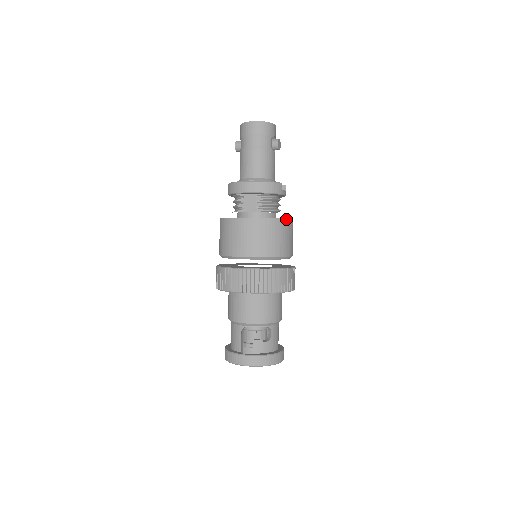
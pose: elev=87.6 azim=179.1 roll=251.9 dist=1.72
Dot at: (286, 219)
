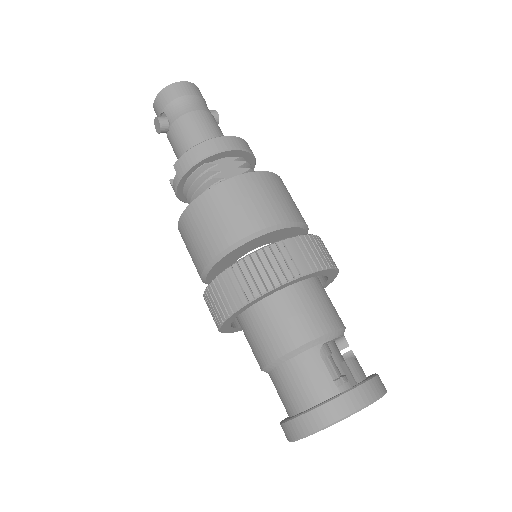
Dot at: occluded
